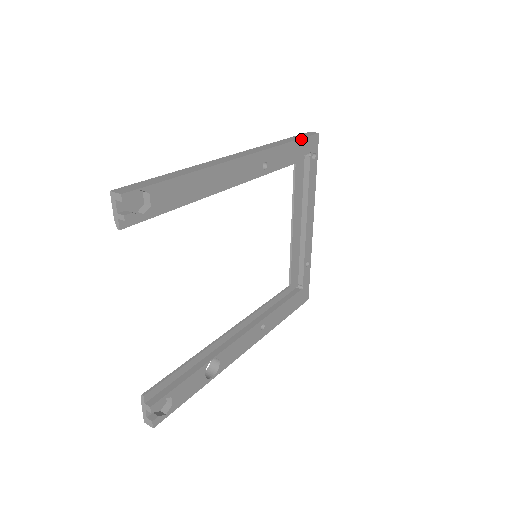
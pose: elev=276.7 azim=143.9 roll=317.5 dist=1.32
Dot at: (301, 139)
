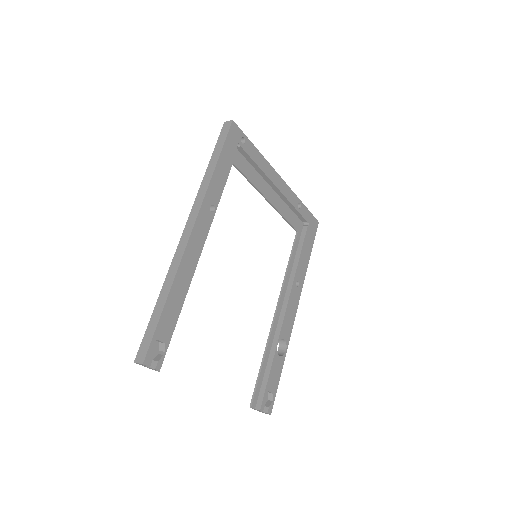
Dot at: (222, 148)
